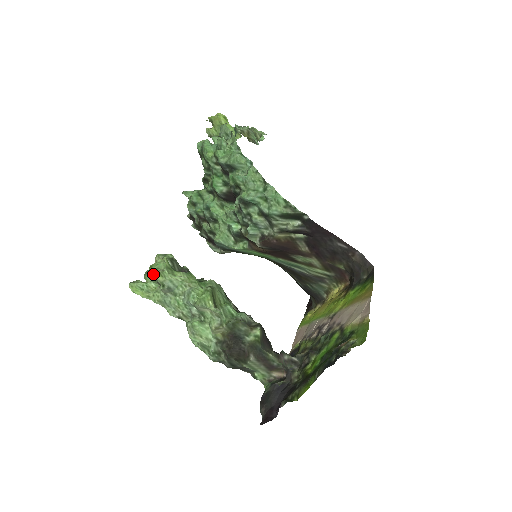
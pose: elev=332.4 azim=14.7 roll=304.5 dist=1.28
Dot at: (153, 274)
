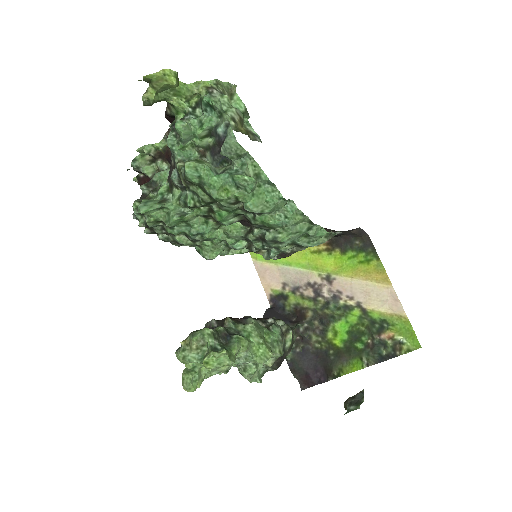
Dot at: (214, 370)
